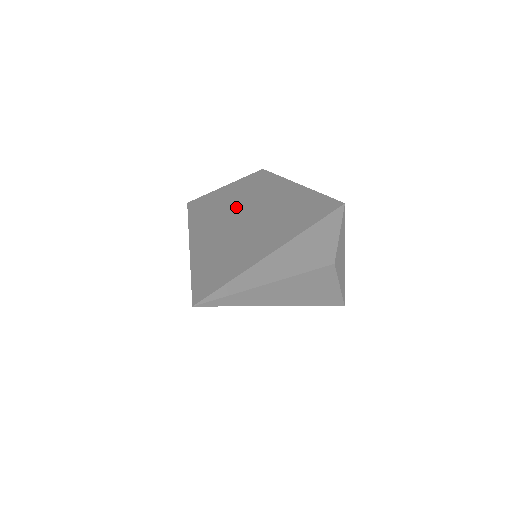
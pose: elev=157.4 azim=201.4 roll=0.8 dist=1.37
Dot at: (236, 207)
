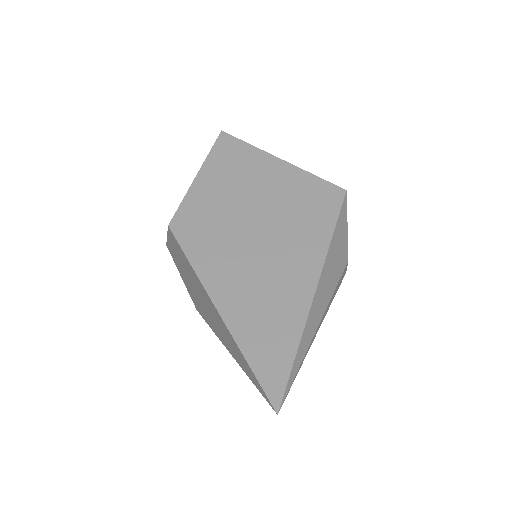
Dot at: (231, 223)
